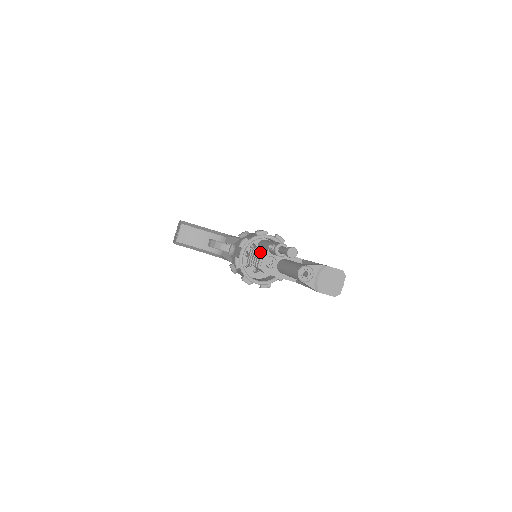
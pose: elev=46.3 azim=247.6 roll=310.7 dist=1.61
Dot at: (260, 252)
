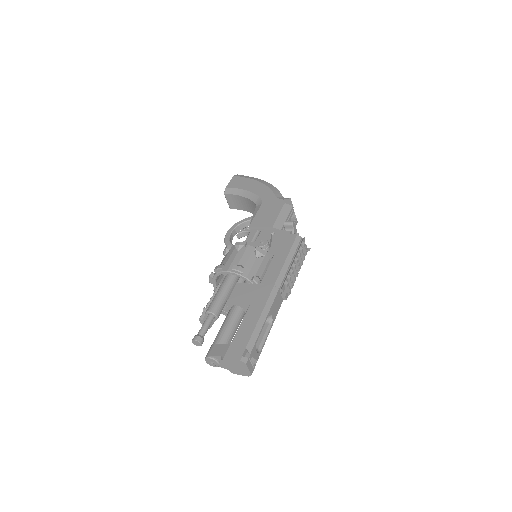
Dot at: (203, 313)
